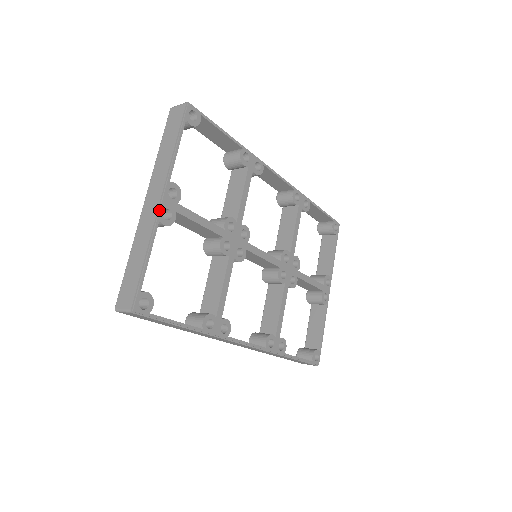
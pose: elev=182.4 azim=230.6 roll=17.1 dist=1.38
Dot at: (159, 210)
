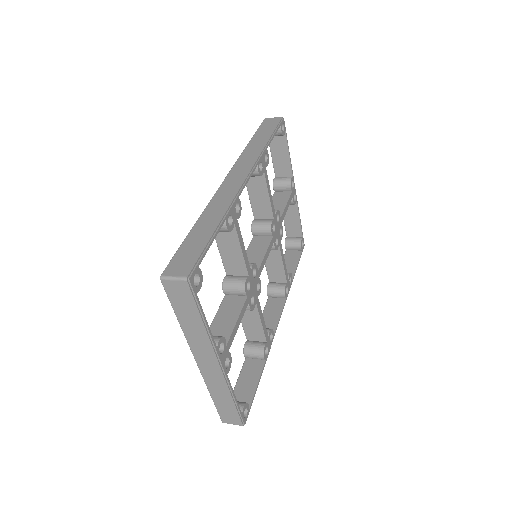
Dot at: (223, 371)
